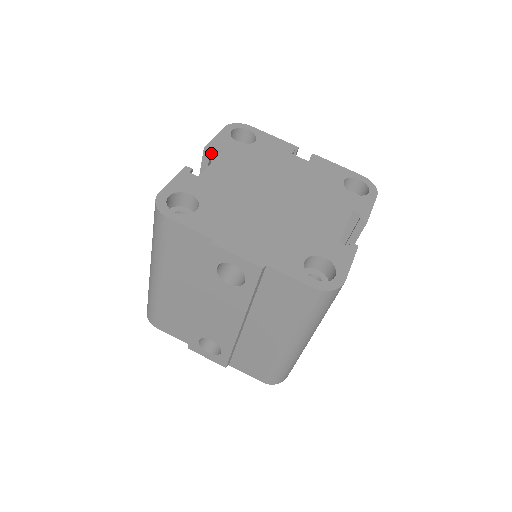
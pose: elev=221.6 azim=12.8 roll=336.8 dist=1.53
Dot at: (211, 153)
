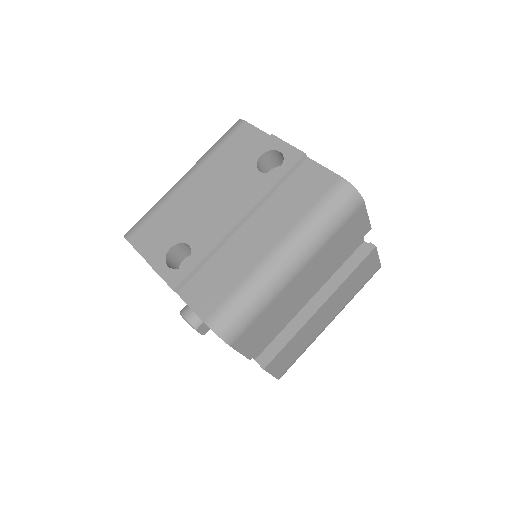
Dot at: occluded
